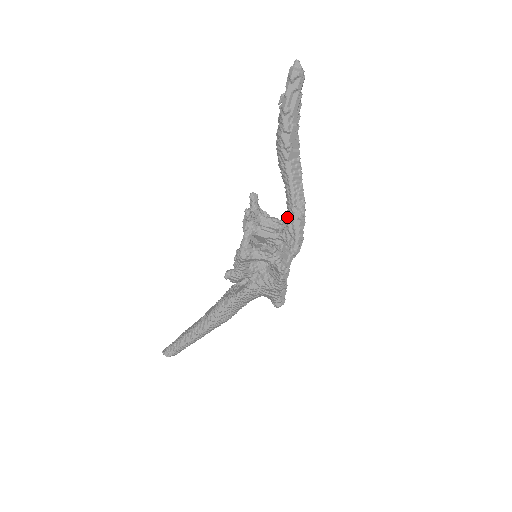
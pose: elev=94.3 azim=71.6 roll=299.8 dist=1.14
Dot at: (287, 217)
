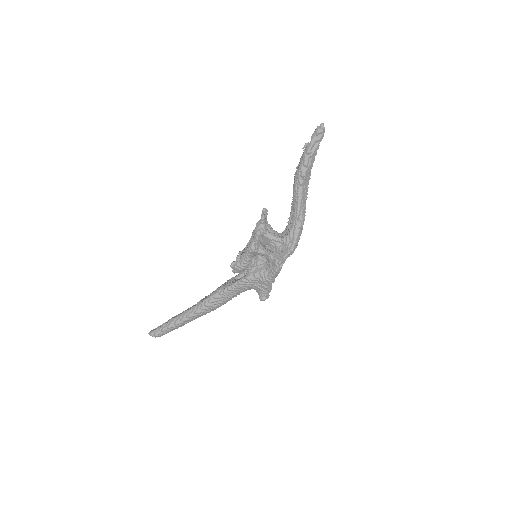
Dot at: (290, 226)
